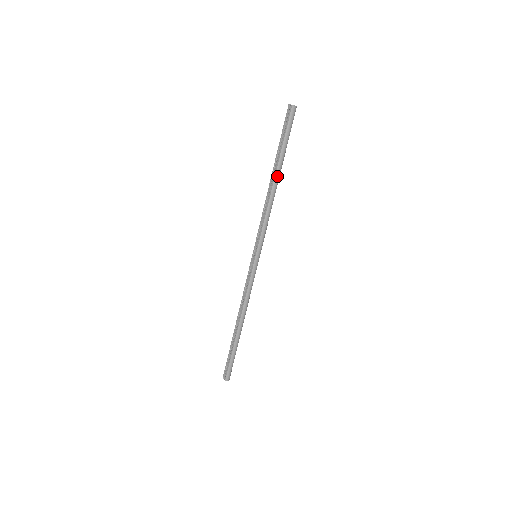
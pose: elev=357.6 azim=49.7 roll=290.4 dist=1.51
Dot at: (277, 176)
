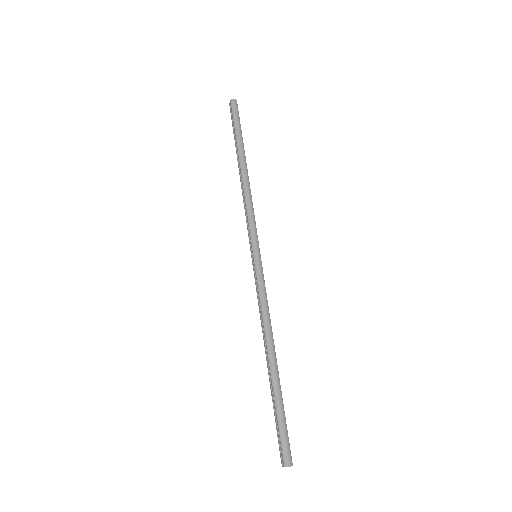
Dot at: (242, 162)
